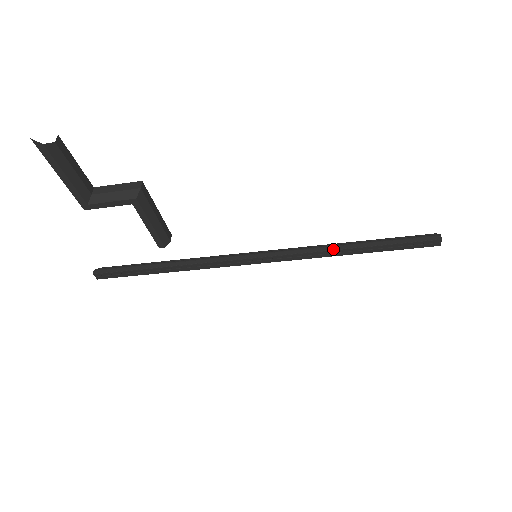
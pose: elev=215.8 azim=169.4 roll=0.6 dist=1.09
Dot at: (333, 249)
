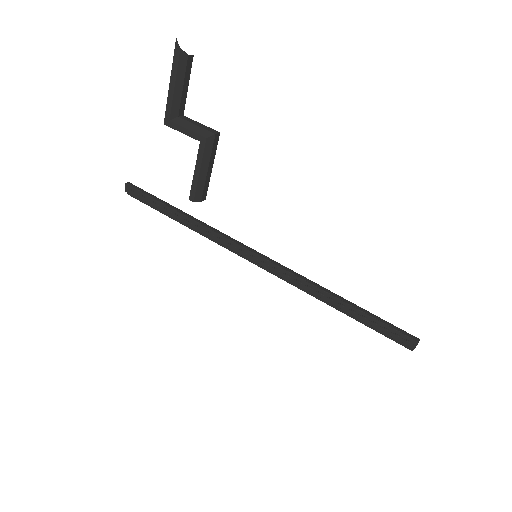
Dot at: (322, 288)
